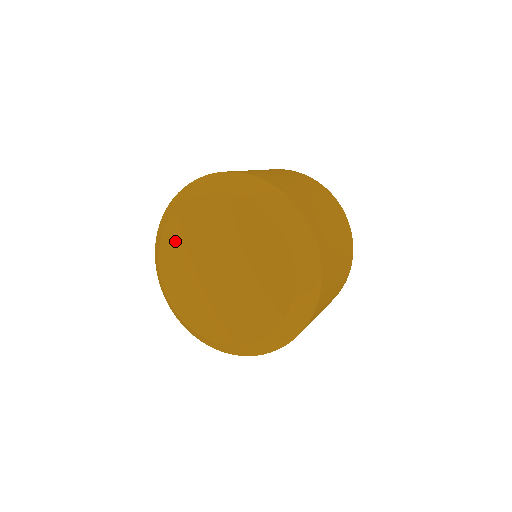
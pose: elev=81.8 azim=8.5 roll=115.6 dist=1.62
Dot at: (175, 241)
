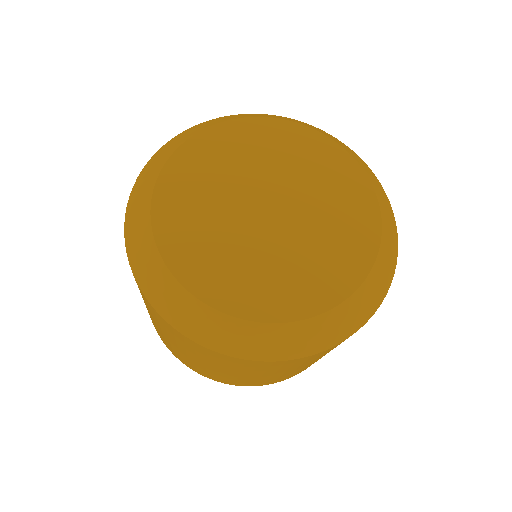
Dot at: (188, 249)
